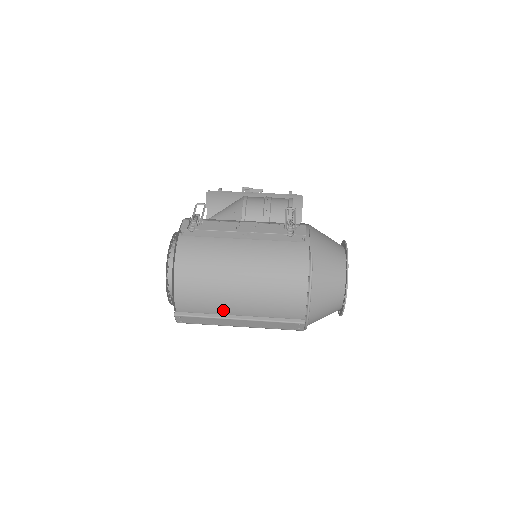
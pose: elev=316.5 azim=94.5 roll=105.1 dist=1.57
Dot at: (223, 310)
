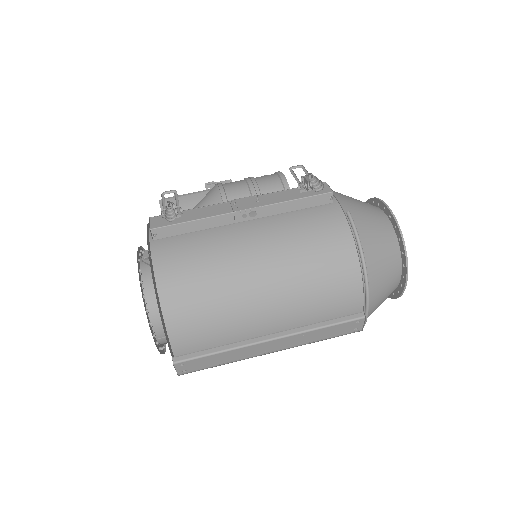
Dot at: (245, 333)
